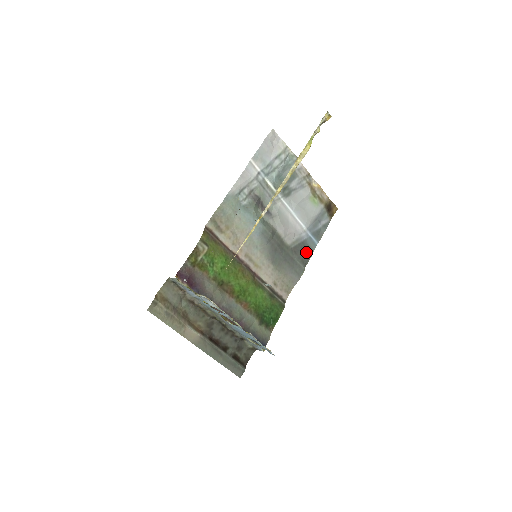
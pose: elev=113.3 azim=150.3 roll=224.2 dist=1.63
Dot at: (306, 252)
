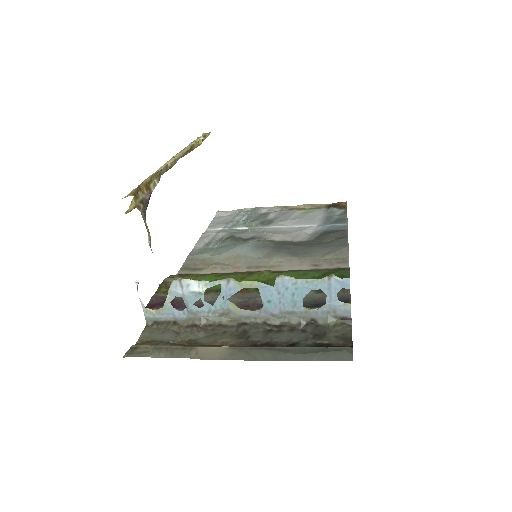
Dot at: (335, 232)
